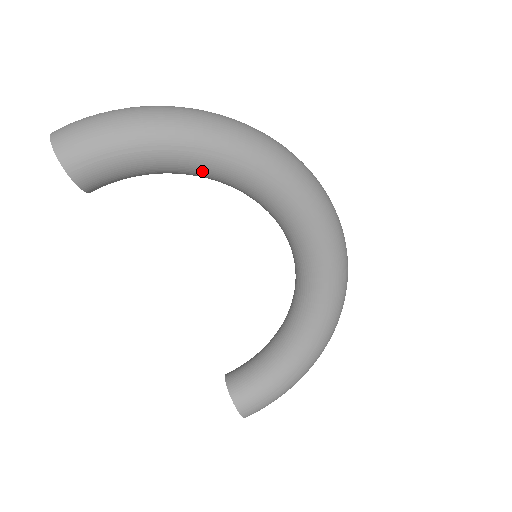
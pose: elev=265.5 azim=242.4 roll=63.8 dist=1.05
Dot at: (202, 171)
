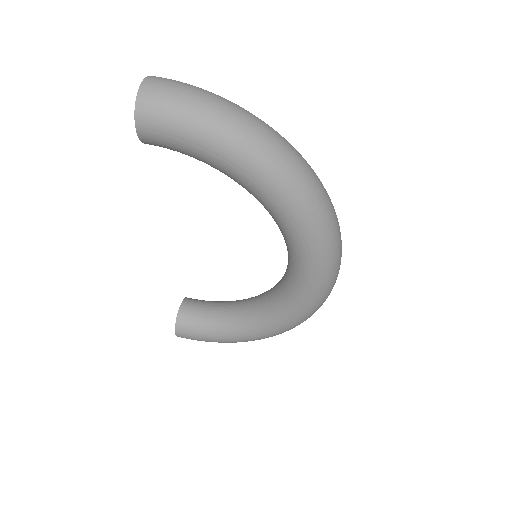
Dot at: (249, 191)
